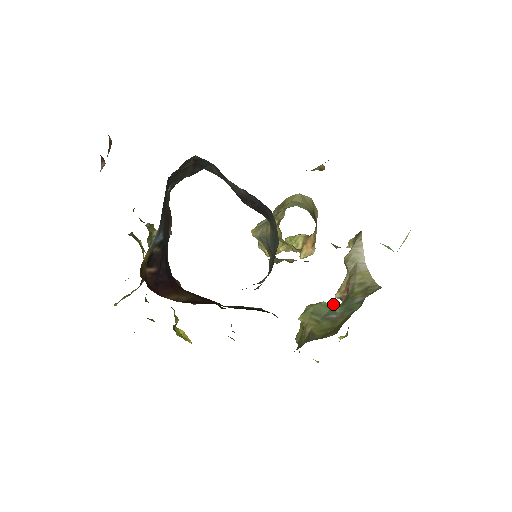
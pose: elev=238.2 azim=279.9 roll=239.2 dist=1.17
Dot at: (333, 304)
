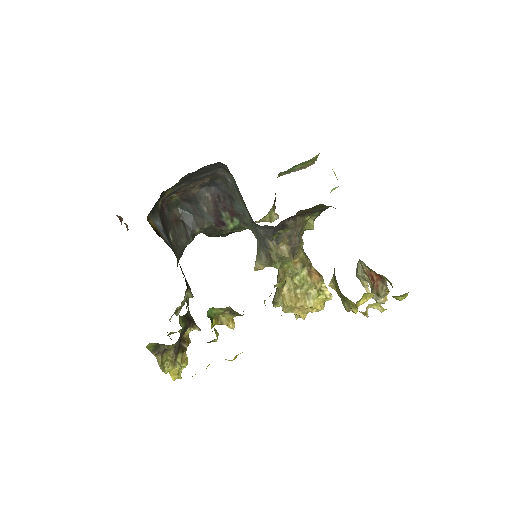
Dot at: occluded
